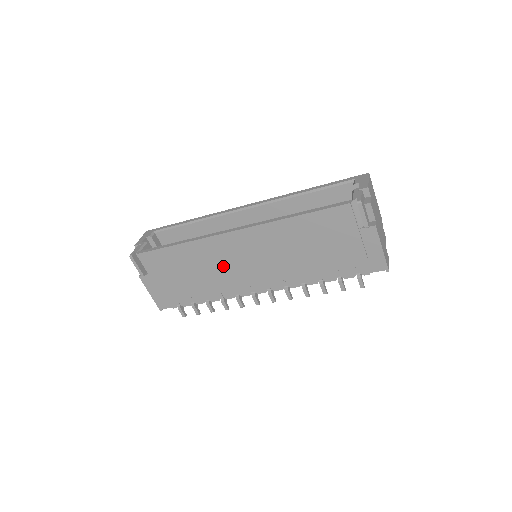
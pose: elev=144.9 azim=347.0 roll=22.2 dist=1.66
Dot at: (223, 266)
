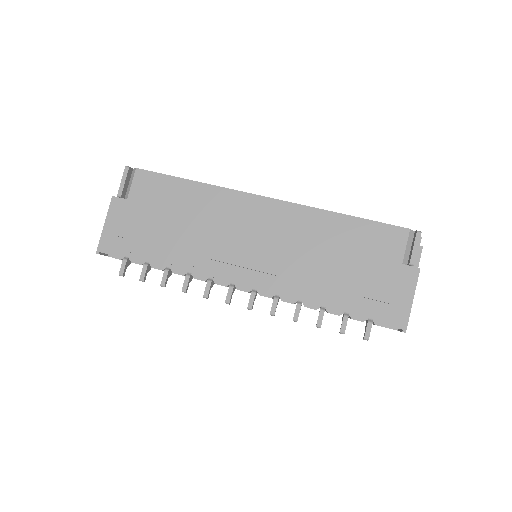
Dot at: (224, 232)
